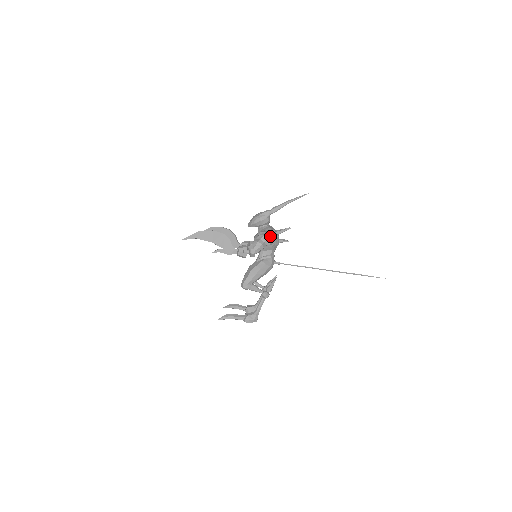
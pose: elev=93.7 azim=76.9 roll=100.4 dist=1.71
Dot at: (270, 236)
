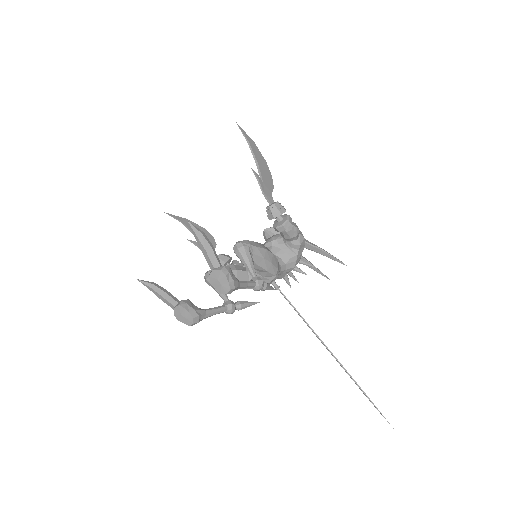
Dot at: (304, 240)
